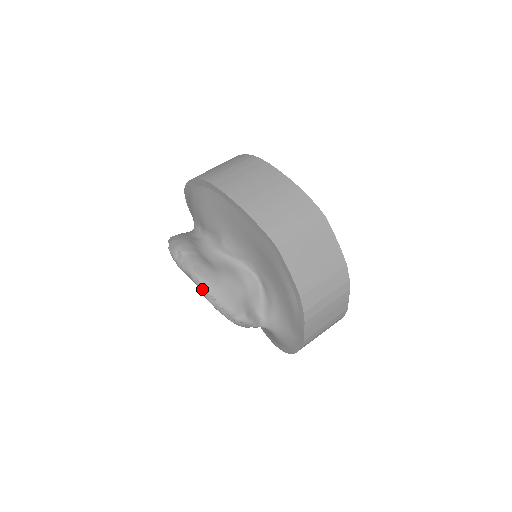
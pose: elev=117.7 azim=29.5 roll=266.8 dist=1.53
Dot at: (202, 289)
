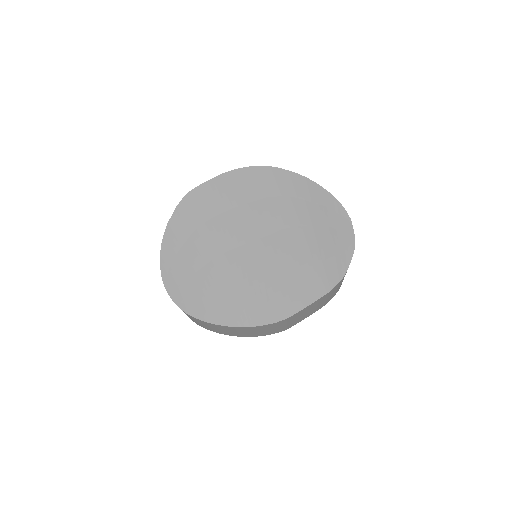
Dot at: occluded
